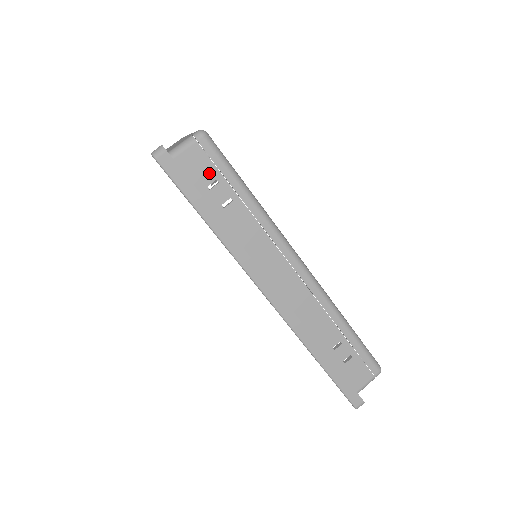
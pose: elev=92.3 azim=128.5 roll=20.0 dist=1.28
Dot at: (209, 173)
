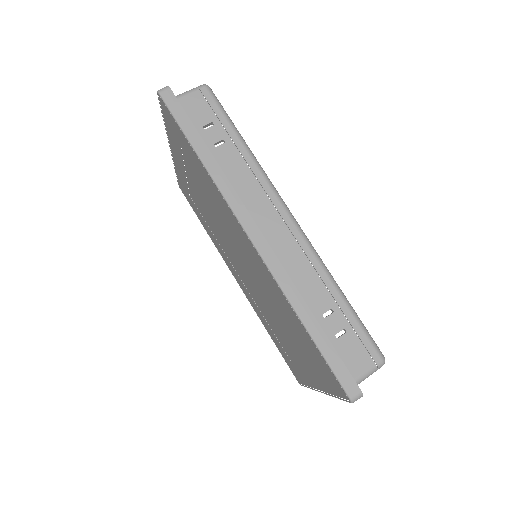
Dot at: (206, 116)
